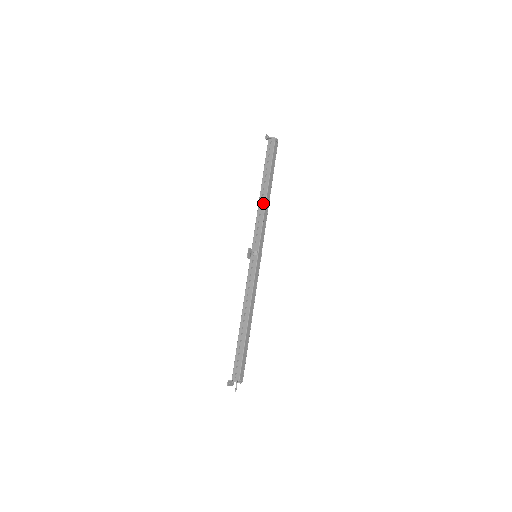
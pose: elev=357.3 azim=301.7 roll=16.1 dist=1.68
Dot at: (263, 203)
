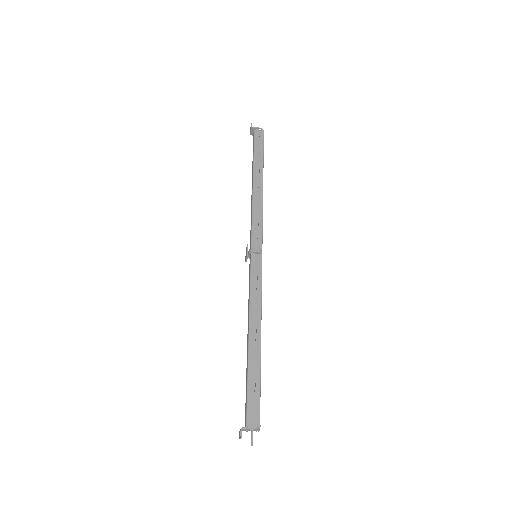
Dot at: (260, 195)
